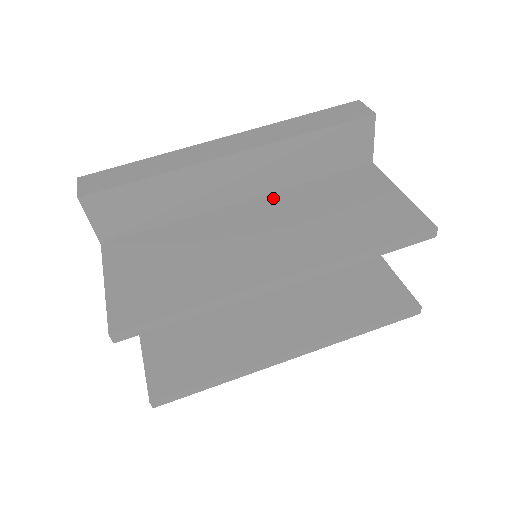
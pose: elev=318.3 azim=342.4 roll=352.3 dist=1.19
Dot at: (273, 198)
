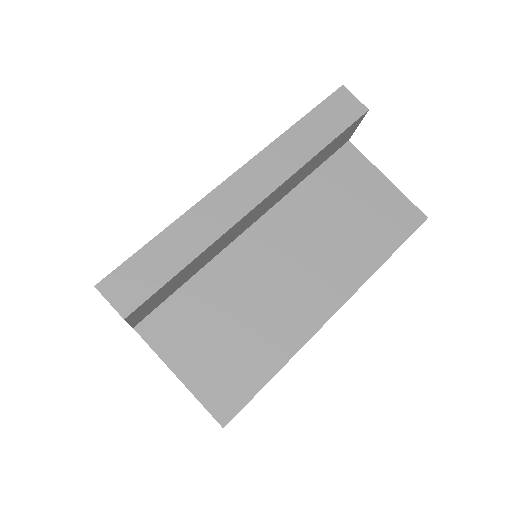
Dot at: (279, 213)
